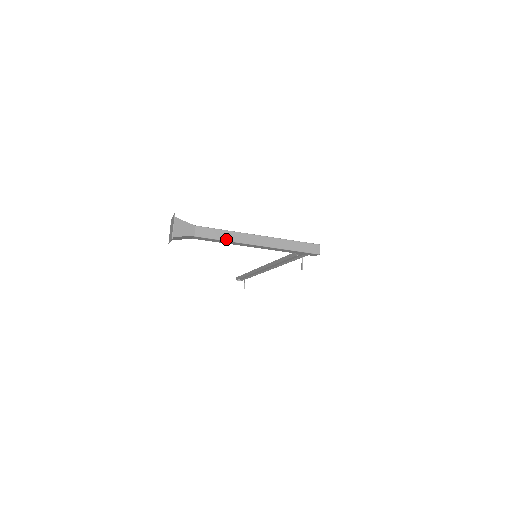
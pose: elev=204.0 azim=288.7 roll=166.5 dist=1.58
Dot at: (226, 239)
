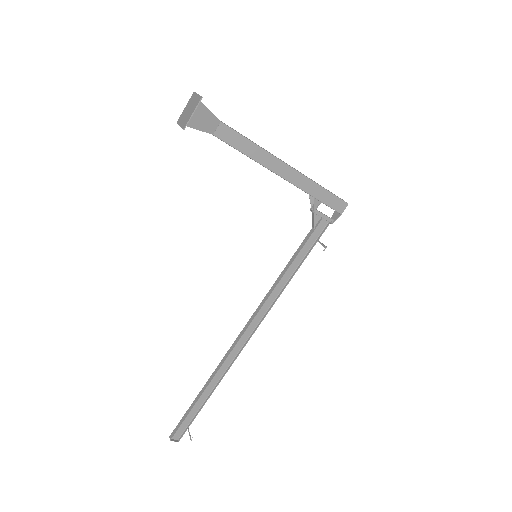
Dot at: (255, 143)
